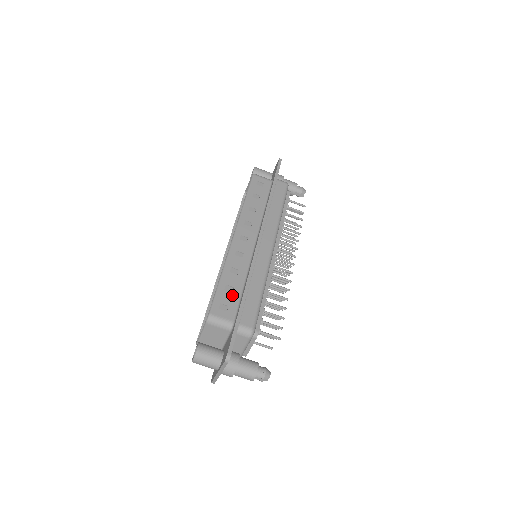
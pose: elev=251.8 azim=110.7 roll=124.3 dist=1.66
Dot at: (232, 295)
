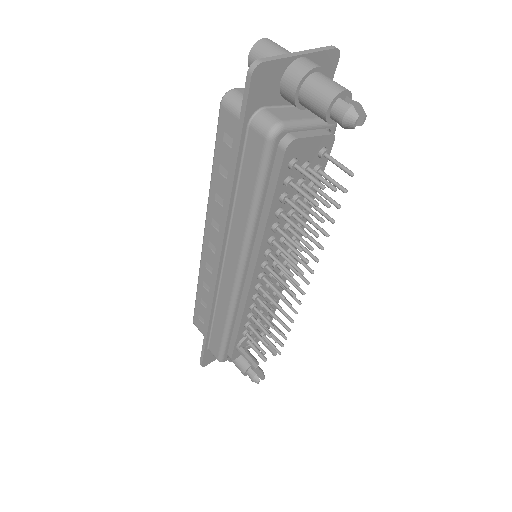
Dot at: occluded
